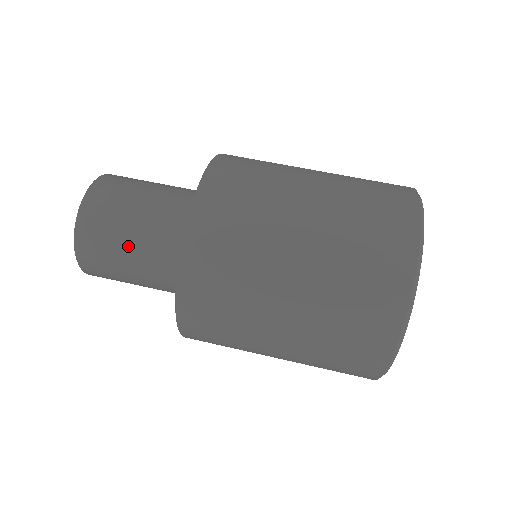
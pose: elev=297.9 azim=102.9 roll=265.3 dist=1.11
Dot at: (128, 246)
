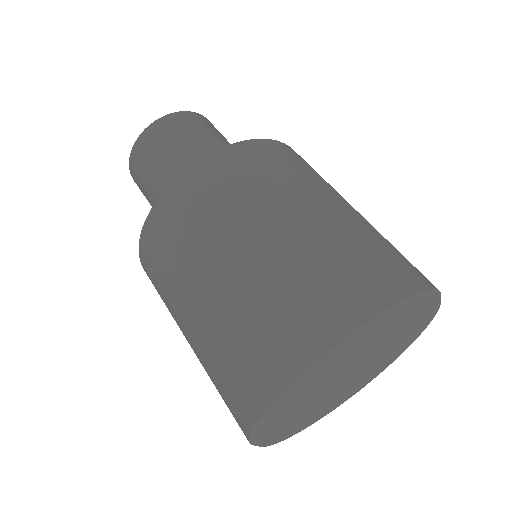
Dot at: (162, 167)
